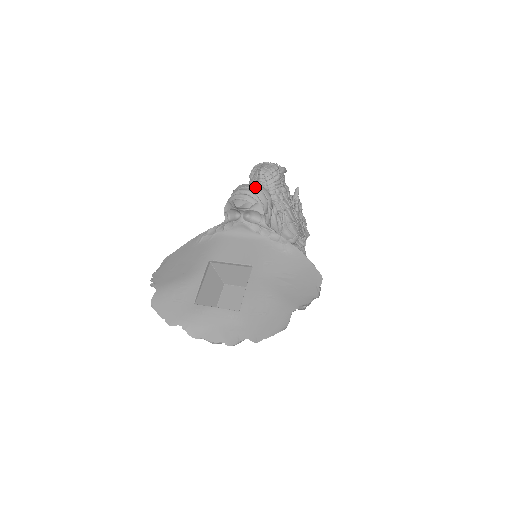
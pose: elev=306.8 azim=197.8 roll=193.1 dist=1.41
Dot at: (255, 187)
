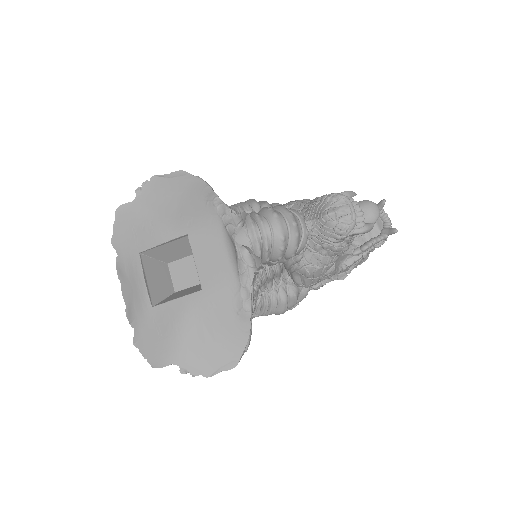
Dot at: (279, 238)
